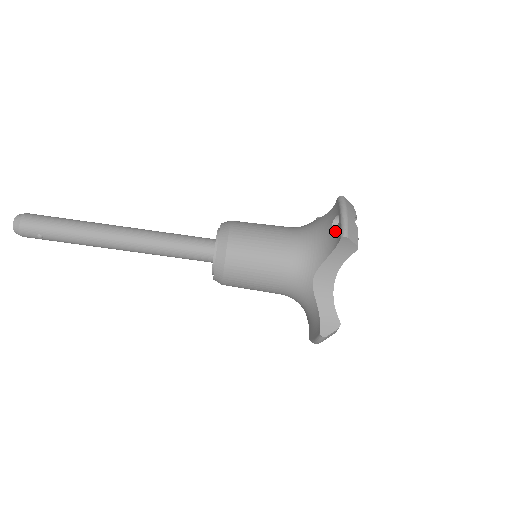
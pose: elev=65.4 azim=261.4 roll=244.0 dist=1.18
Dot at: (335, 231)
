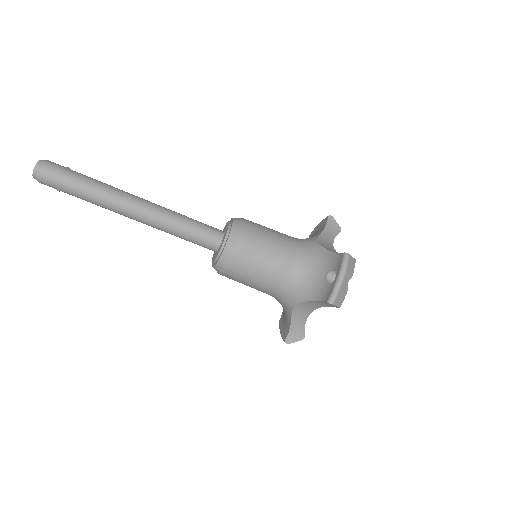
Dot at: (327, 285)
